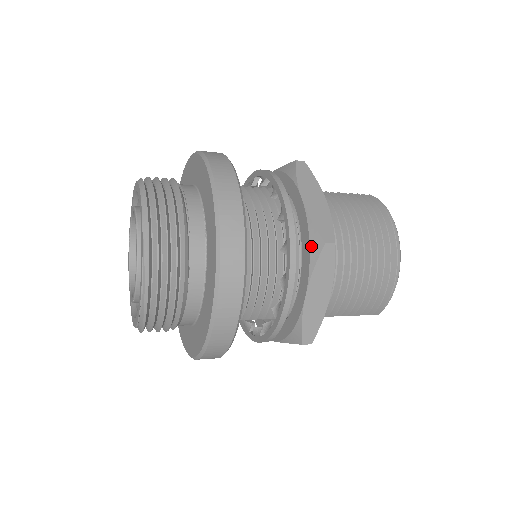
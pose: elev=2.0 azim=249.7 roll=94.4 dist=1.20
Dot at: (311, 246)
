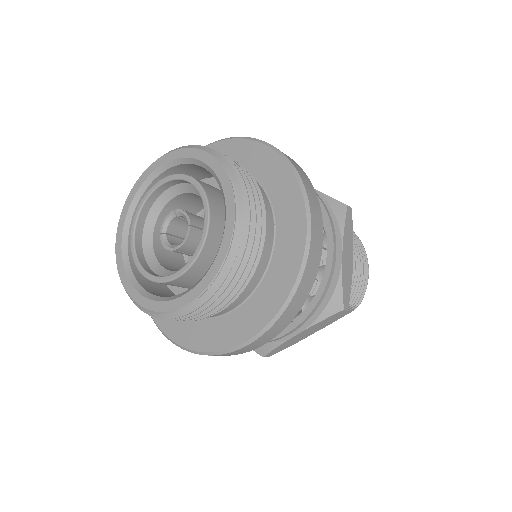
Dot at: (335, 211)
